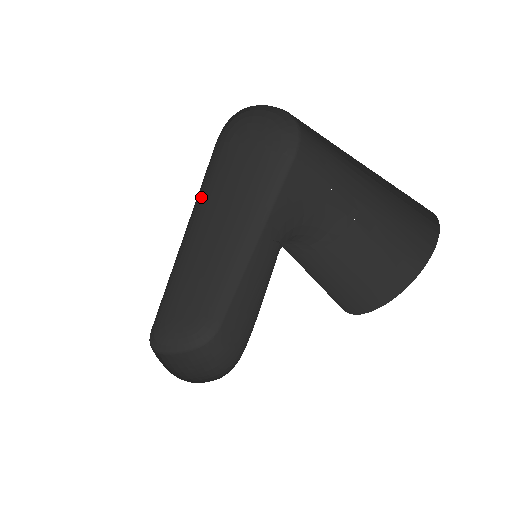
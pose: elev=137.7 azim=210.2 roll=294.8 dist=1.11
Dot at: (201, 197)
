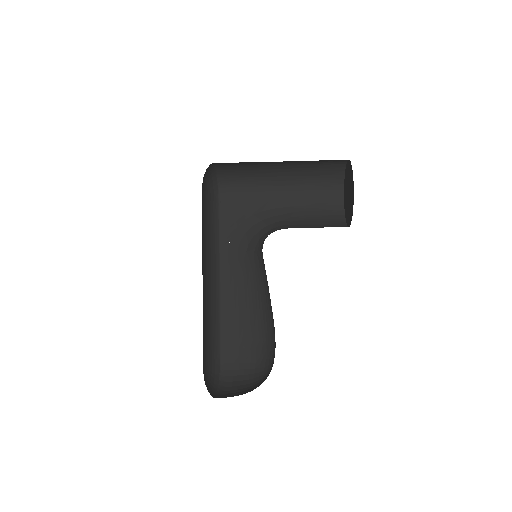
Dot at: occluded
